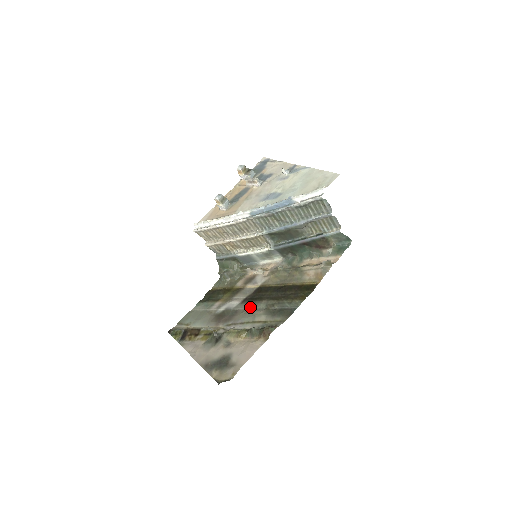
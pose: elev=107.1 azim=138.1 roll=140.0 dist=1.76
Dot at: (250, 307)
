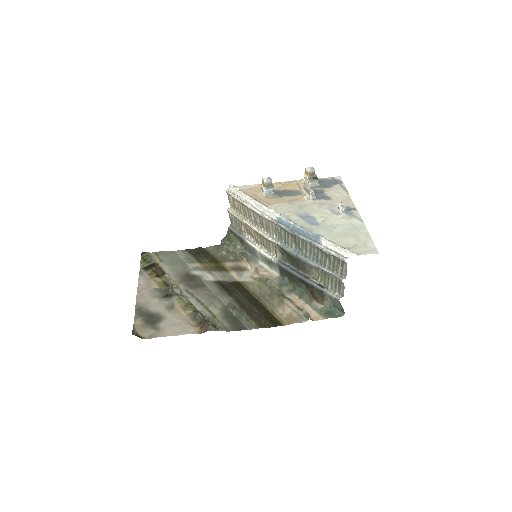
Dot at: (217, 292)
